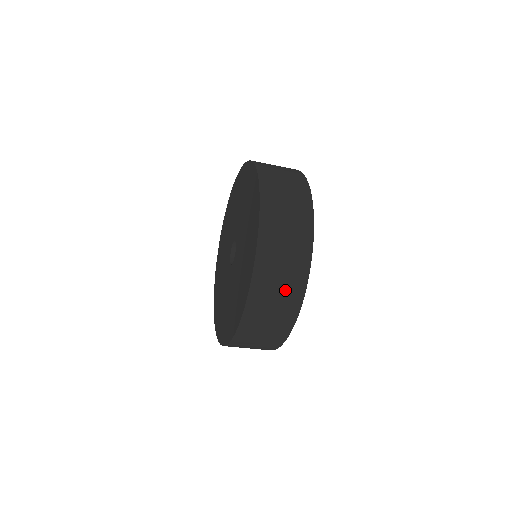
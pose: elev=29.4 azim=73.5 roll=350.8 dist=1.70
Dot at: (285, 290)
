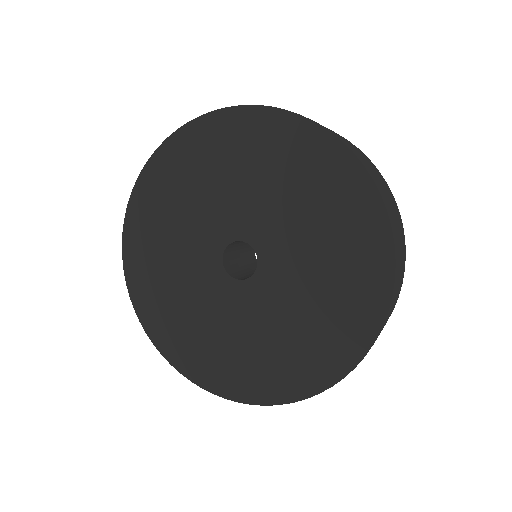
Dot at: occluded
